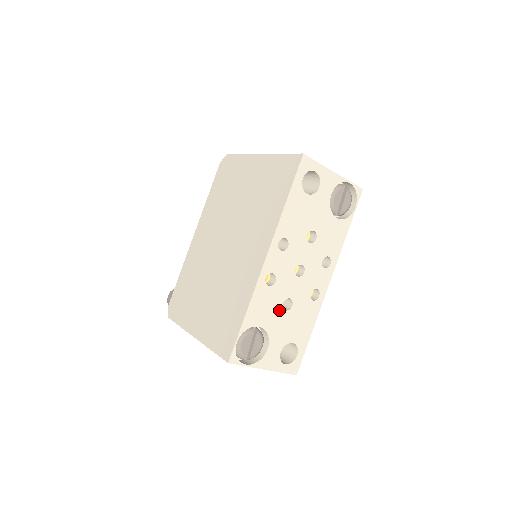
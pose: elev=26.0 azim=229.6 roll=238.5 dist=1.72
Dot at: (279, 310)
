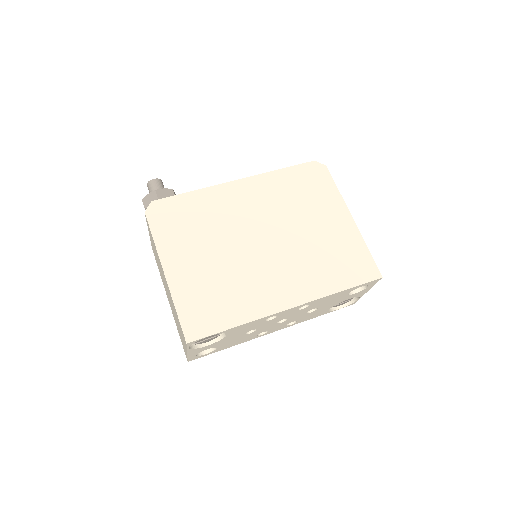
Dot at: (245, 332)
